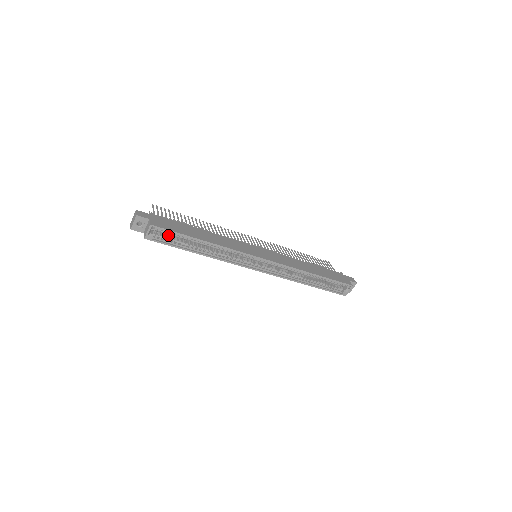
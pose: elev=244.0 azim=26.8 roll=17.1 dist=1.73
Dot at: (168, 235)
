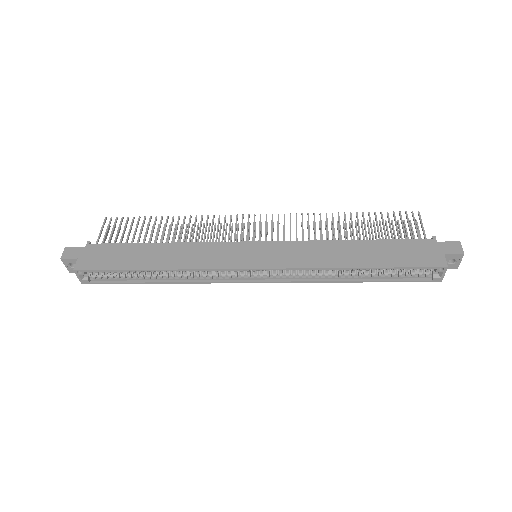
Dot at: occluded
